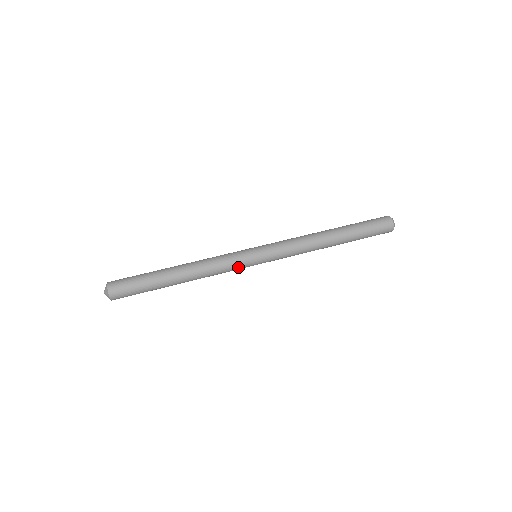
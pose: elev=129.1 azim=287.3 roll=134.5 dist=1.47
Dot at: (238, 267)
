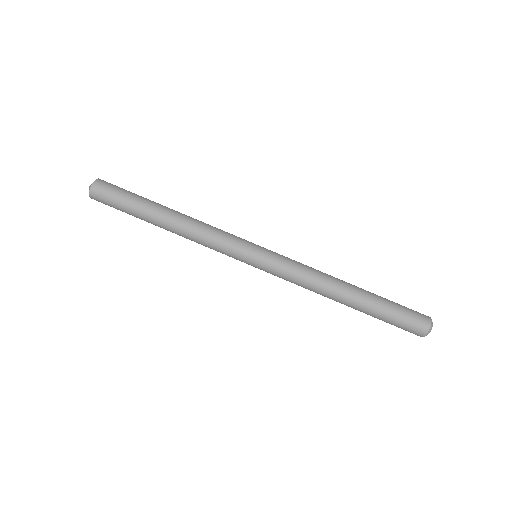
Dot at: occluded
